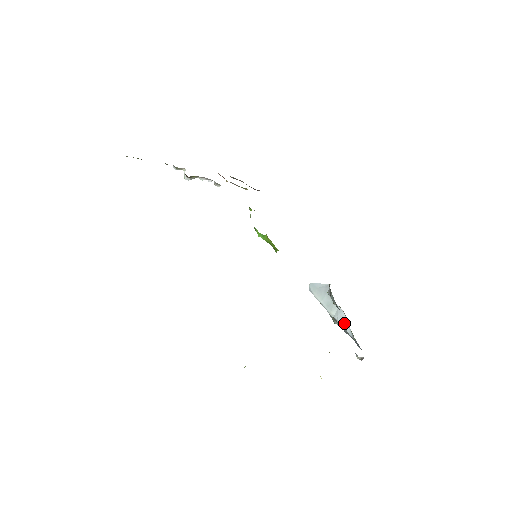
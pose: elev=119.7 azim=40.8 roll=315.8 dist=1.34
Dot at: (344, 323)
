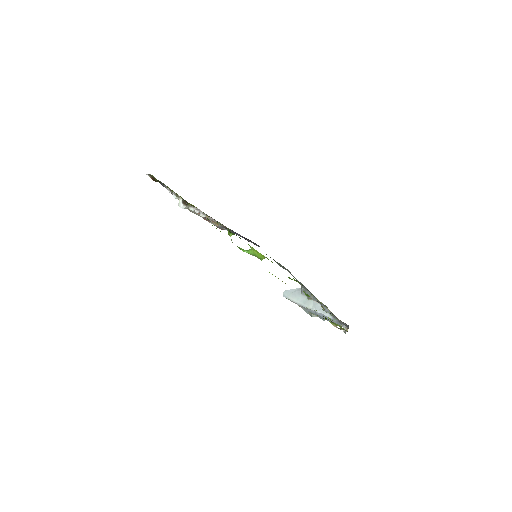
Dot at: (322, 311)
